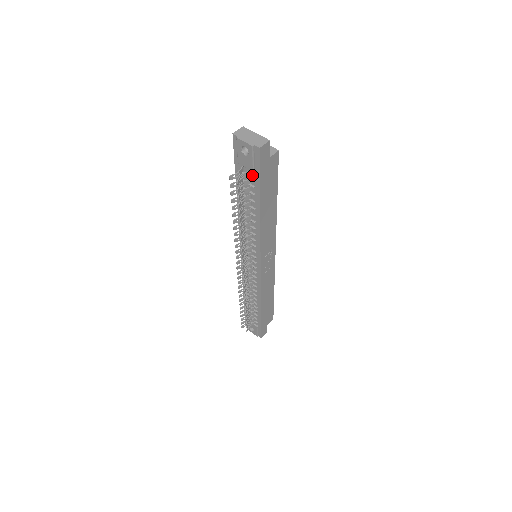
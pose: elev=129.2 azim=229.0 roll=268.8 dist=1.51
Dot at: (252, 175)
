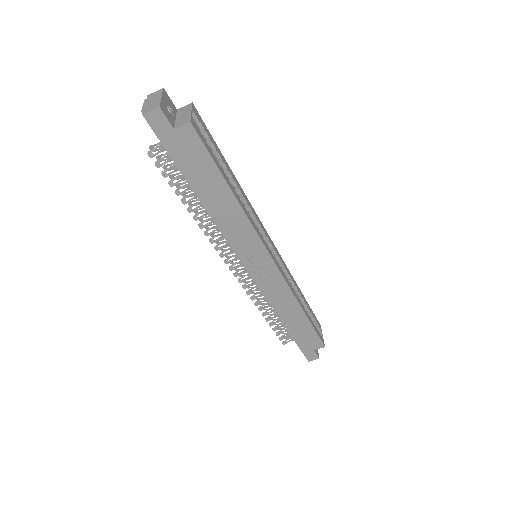
Dot at: occluded
